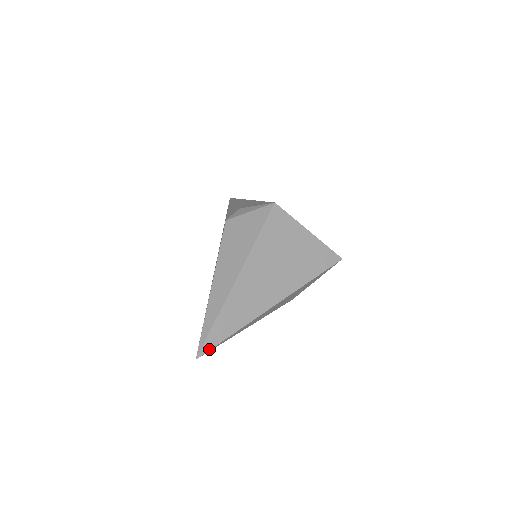
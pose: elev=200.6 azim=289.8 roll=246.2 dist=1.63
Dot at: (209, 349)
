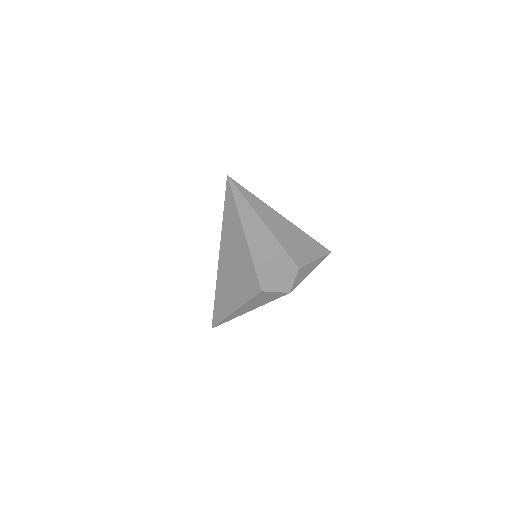
Dot at: (237, 183)
